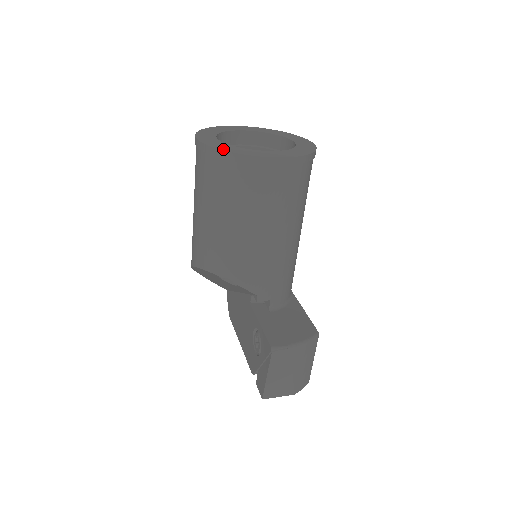
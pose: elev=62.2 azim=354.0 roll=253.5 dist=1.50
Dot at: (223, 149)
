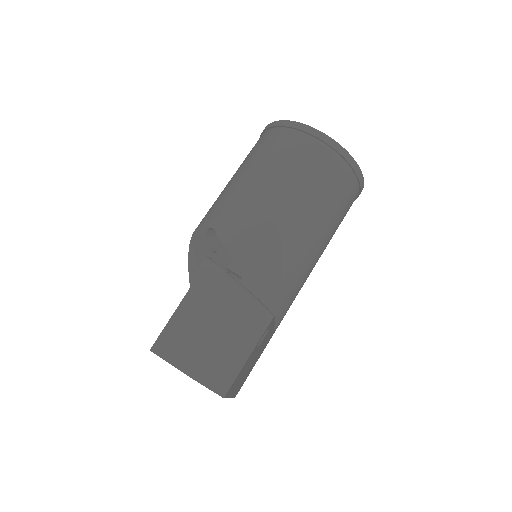
Dot at: occluded
